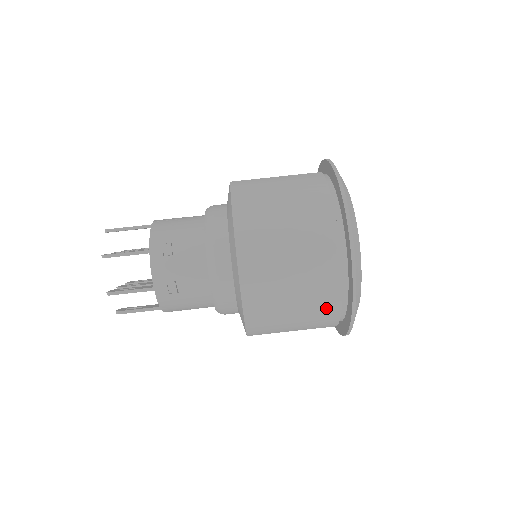
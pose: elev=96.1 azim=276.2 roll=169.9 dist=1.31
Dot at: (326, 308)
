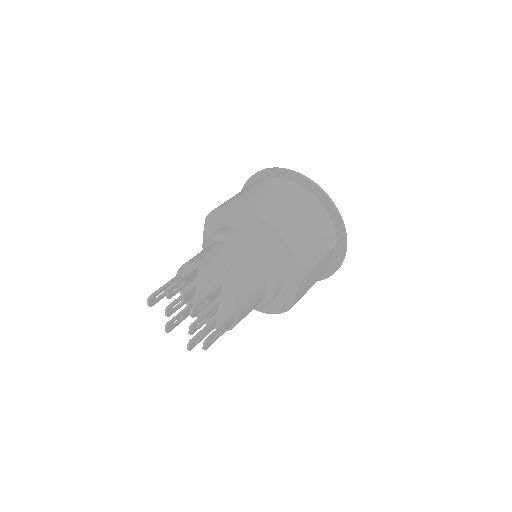
Dot at: (322, 218)
